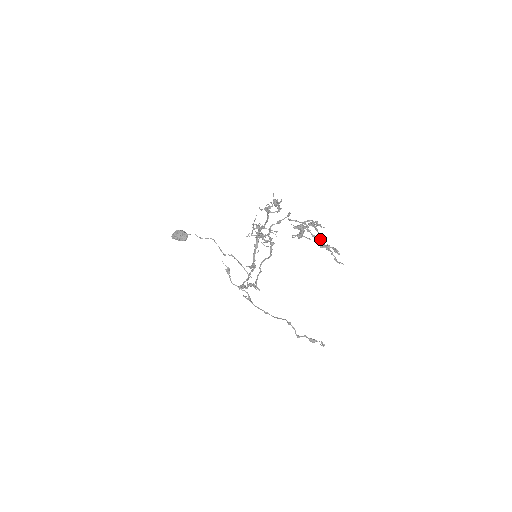
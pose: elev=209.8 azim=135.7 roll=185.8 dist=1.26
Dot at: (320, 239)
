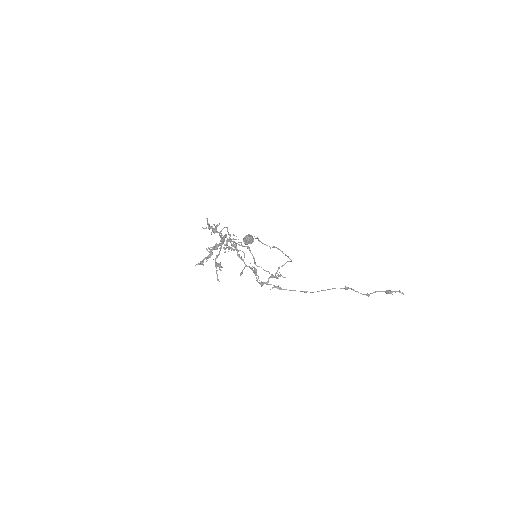
Dot at: (215, 259)
